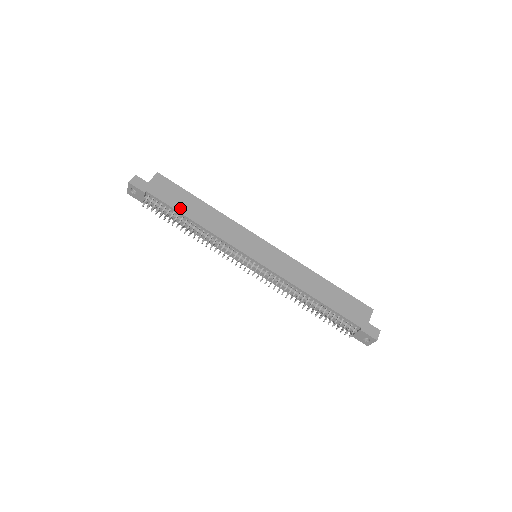
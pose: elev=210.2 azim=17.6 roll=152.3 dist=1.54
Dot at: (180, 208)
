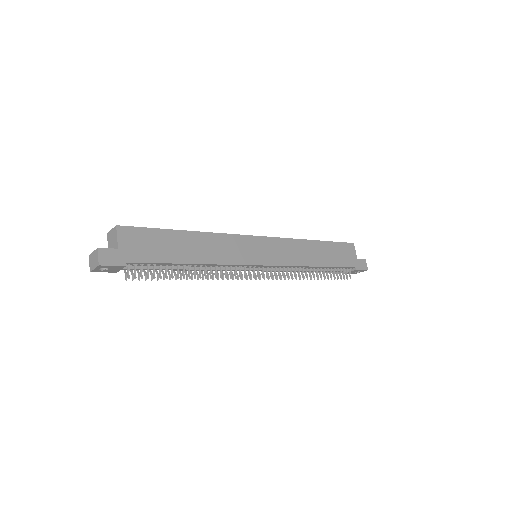
Dot at: (172, 257)
